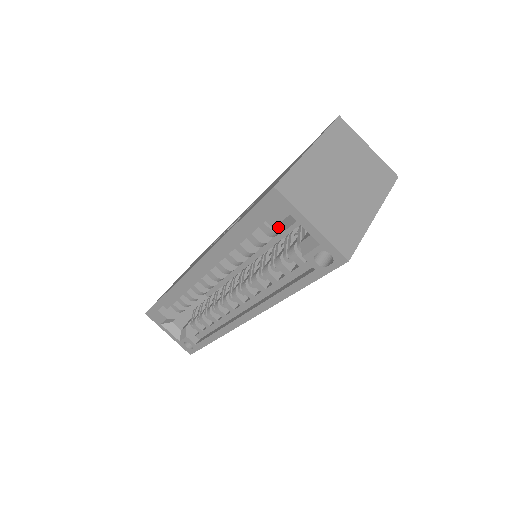
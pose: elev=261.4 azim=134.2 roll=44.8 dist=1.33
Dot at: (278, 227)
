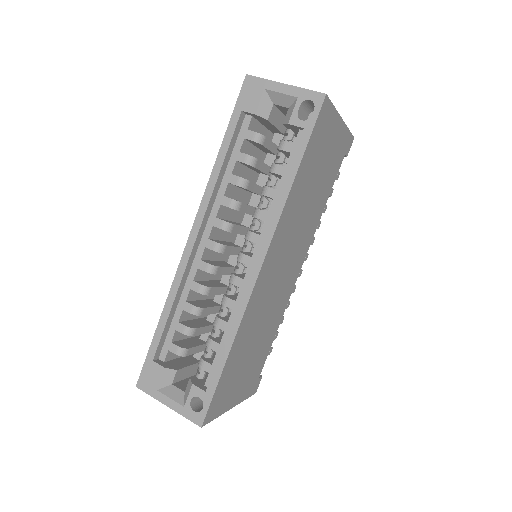
Dot at: (259, 113)
